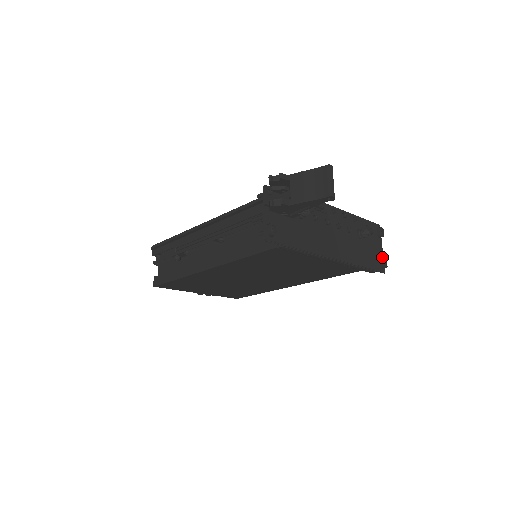
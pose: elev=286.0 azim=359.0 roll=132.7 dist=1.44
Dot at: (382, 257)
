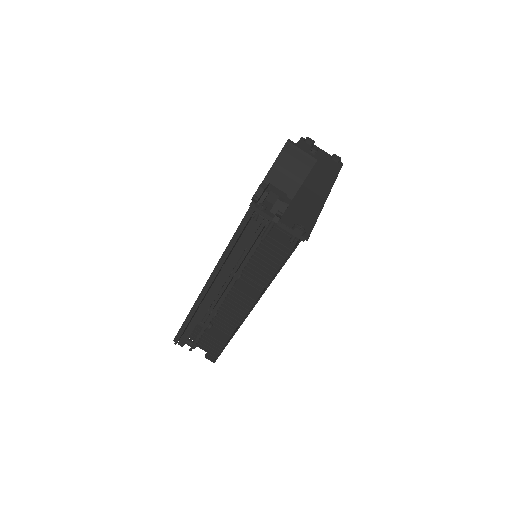
Dot at: (330, 156)
